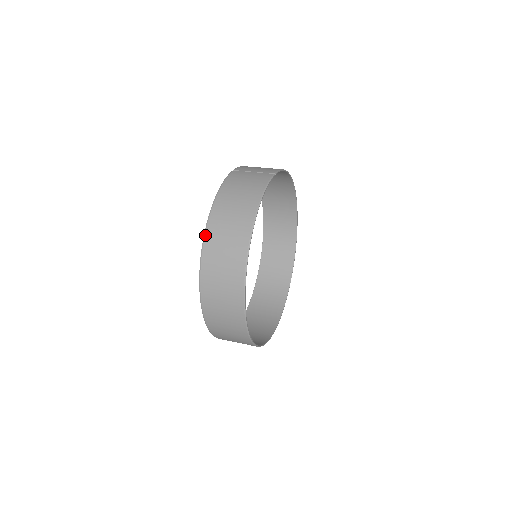
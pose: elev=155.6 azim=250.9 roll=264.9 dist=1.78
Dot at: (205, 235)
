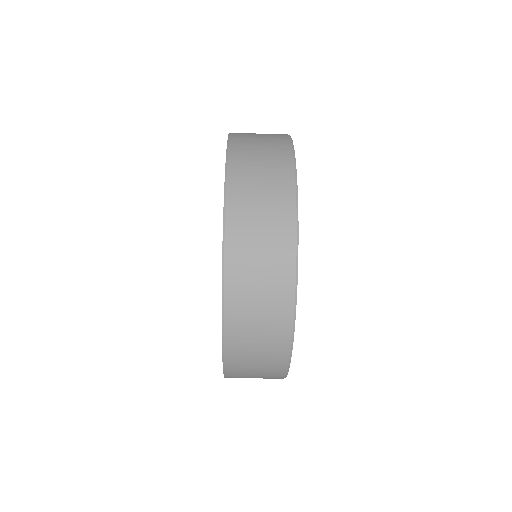
Dot at: (228, 150)
